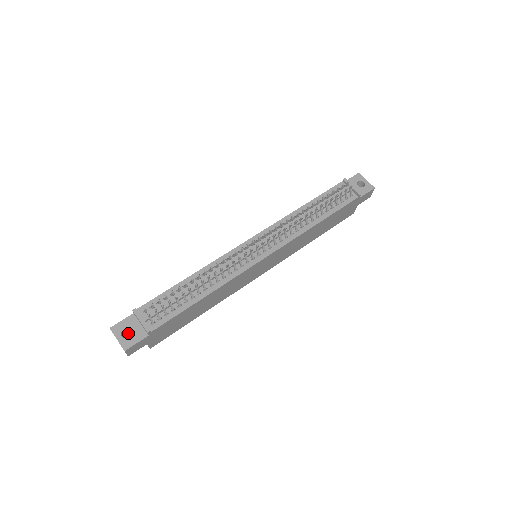
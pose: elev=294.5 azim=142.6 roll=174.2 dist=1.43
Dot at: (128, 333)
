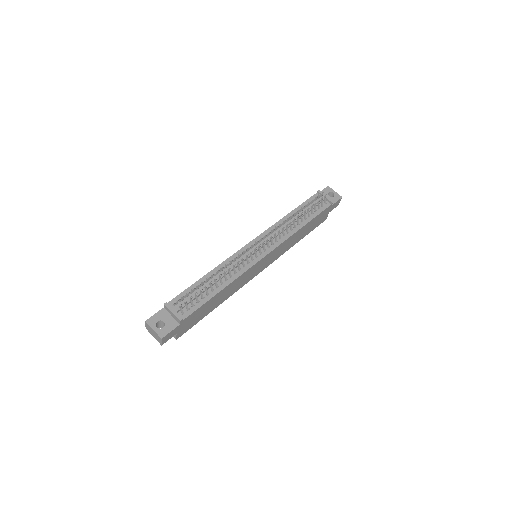
Dot at: (159, 326)
